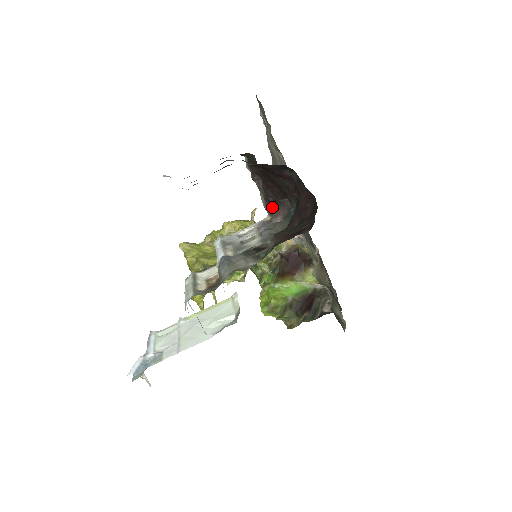
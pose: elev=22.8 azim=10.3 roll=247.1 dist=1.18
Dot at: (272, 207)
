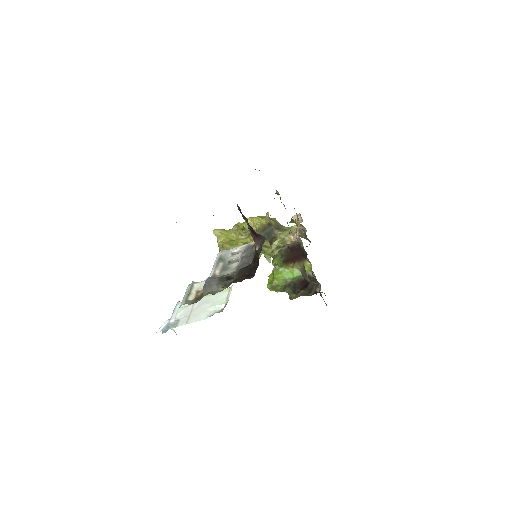
Dot at: (255, 237)
